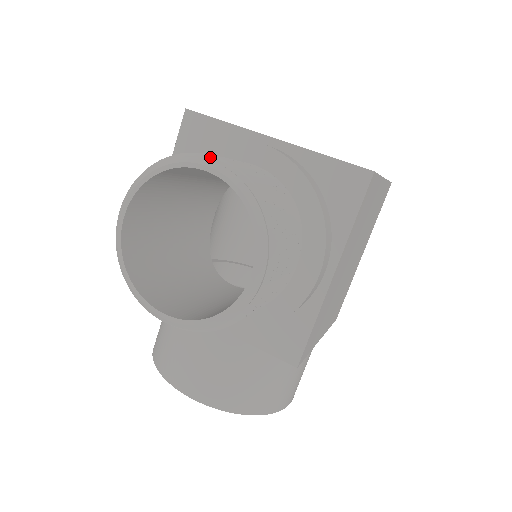
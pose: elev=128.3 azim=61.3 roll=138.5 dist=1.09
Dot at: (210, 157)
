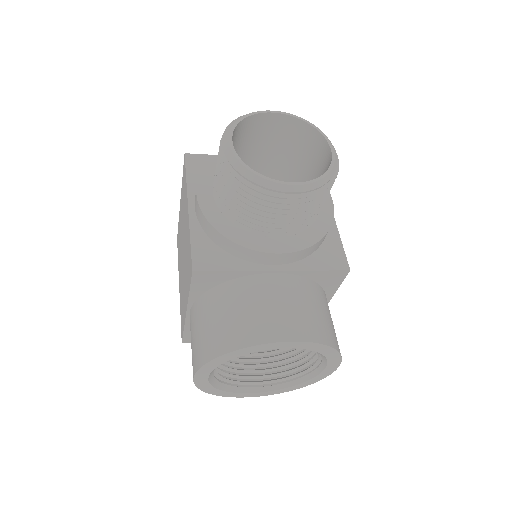
Dot at: occluded
